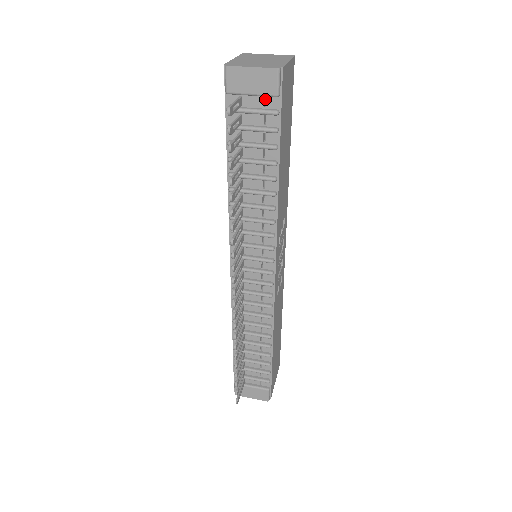
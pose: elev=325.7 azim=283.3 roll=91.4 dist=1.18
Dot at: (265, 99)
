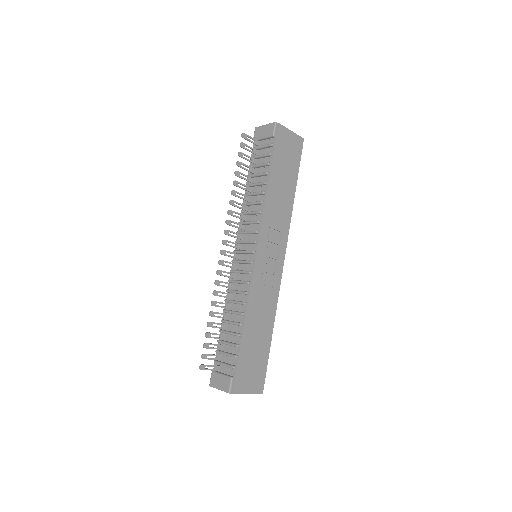
Dot at: occluded
